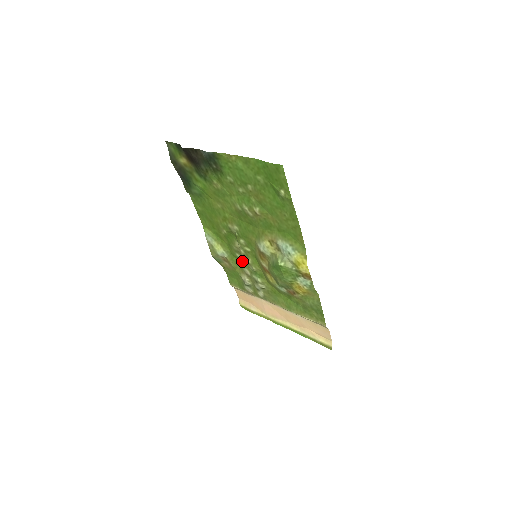
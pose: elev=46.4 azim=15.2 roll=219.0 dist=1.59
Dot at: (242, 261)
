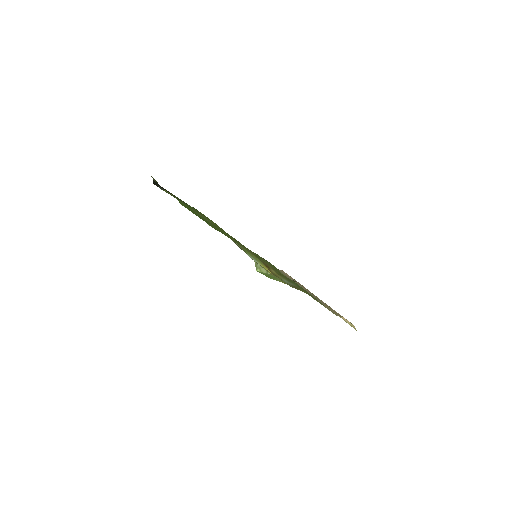
Dot at: (258, 256)
